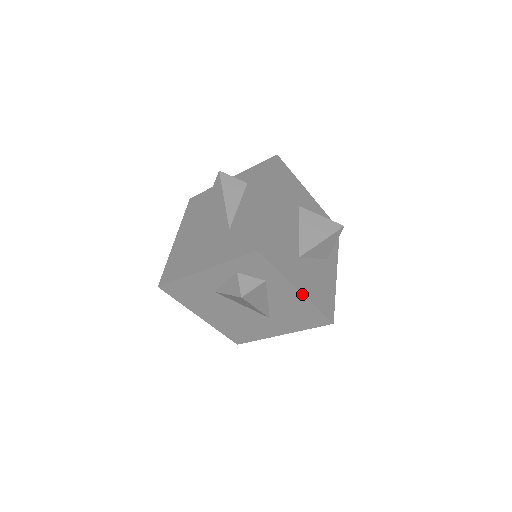
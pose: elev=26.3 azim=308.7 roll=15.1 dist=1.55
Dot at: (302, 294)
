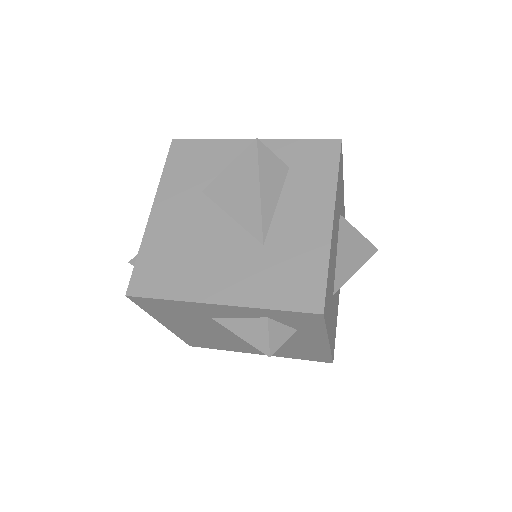
Dot at: (329, 345)
